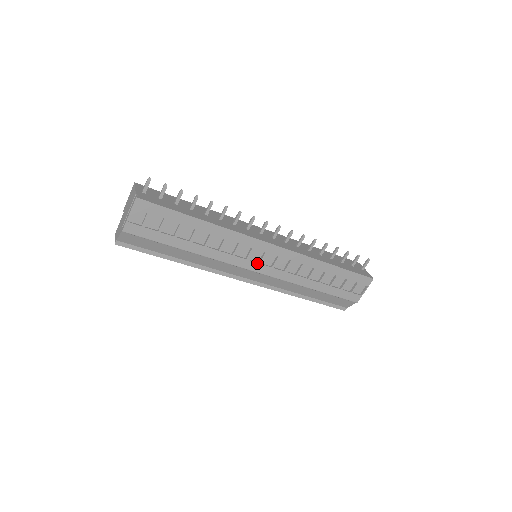
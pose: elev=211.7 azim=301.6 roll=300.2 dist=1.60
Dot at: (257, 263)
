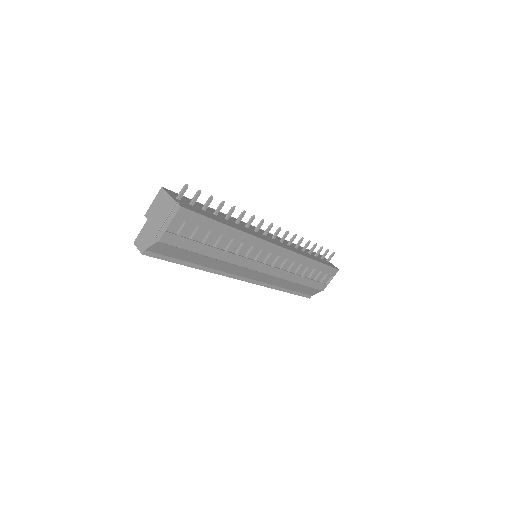
Dot at: (263, 264)
